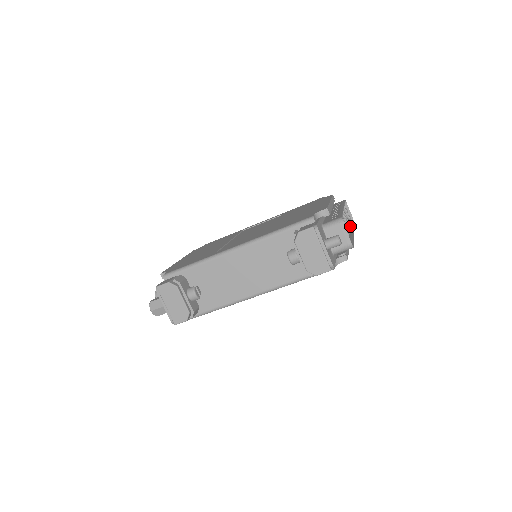
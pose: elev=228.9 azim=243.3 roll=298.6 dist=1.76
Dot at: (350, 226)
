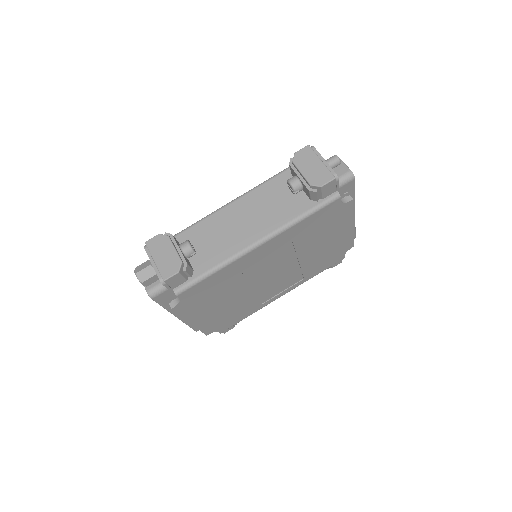
Dot at: occluded
